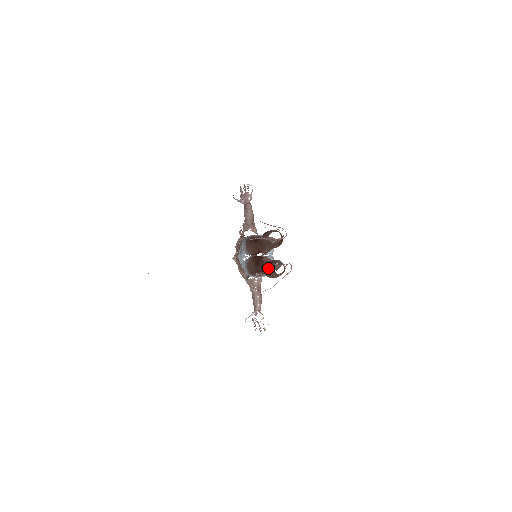
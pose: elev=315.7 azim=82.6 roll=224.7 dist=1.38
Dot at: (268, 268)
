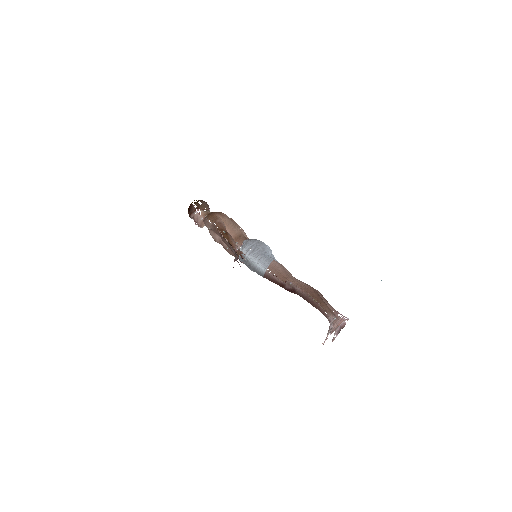
Dot at: occluded
